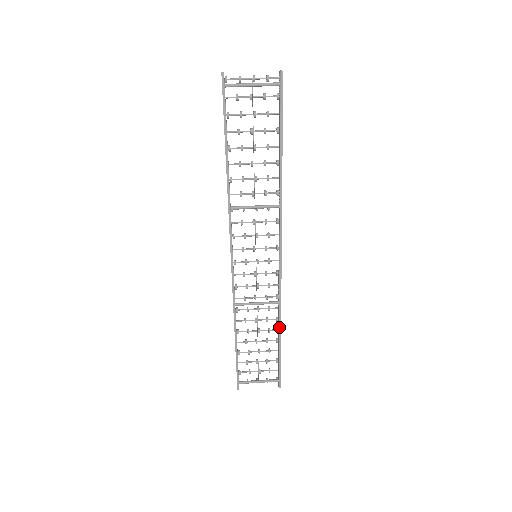
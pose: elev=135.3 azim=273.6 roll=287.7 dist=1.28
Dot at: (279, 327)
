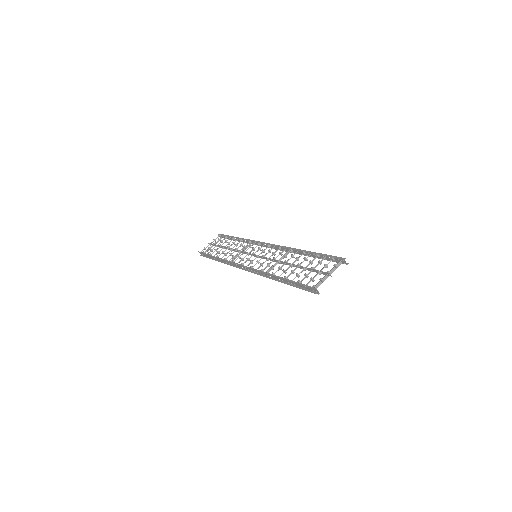
Dot at: occluded
